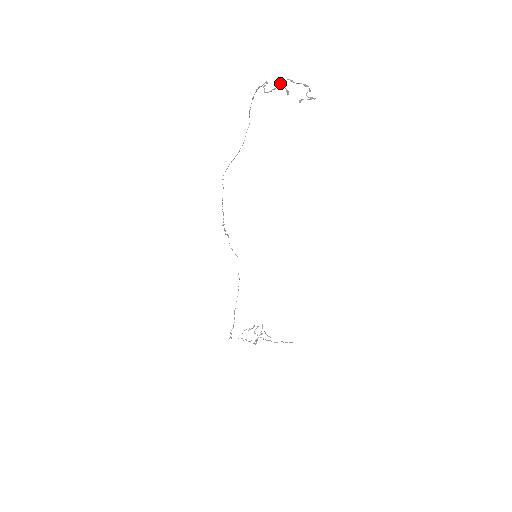
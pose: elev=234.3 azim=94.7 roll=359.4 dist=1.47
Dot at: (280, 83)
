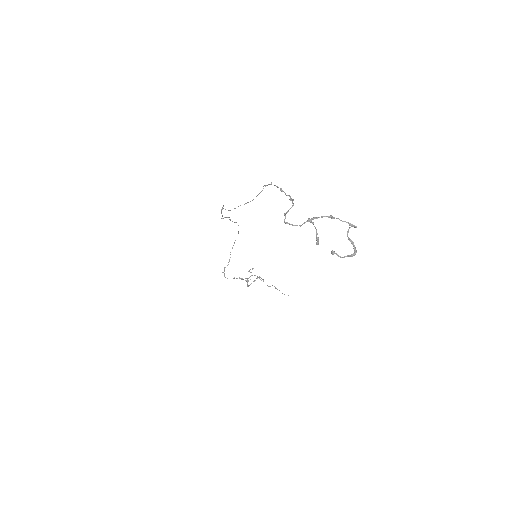
Dot at: (311, 220)
